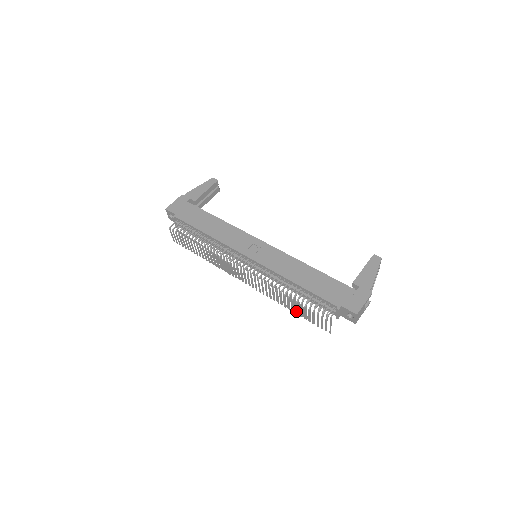
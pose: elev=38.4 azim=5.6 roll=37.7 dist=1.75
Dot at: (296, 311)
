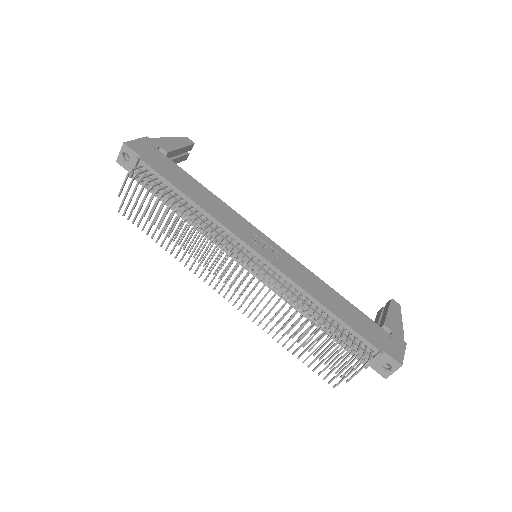
Dot at: (312, 346)
